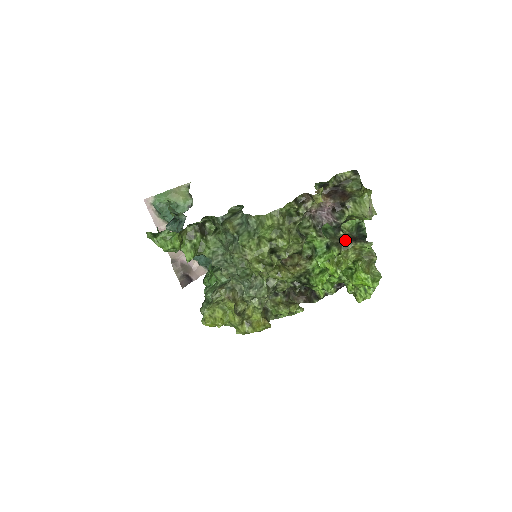
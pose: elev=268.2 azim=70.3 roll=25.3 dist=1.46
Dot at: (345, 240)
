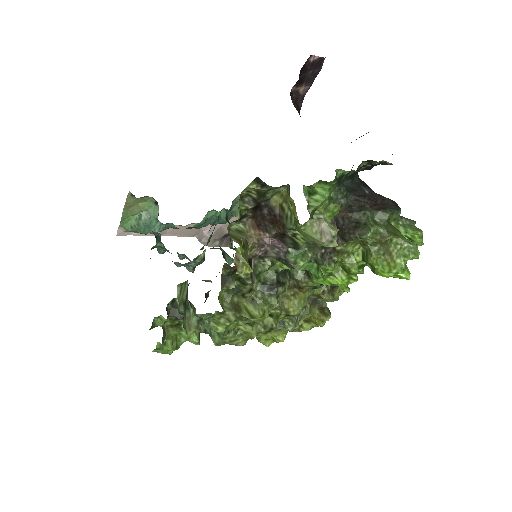
Dot at: occluded
